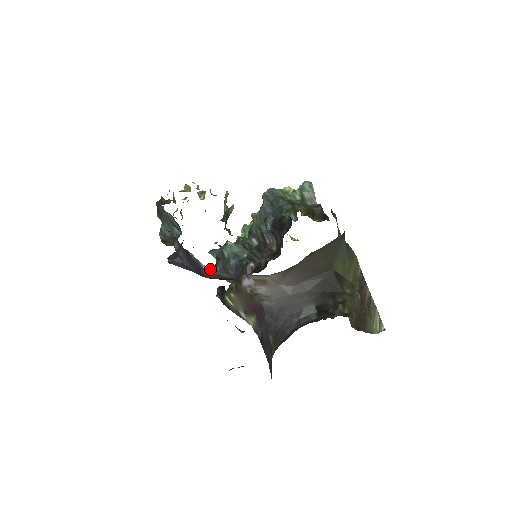
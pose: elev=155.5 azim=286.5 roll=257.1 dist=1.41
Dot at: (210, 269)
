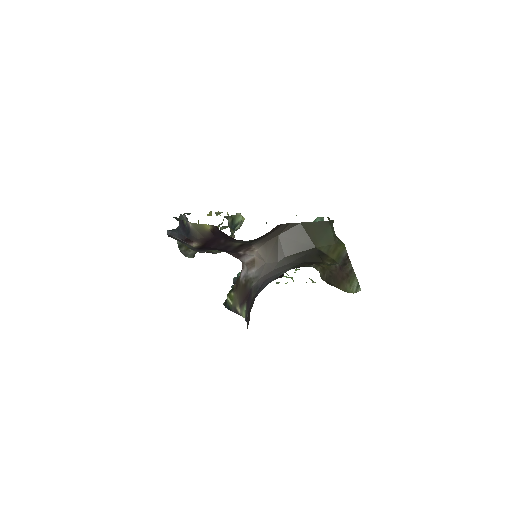
Dot at: (194, 225)
